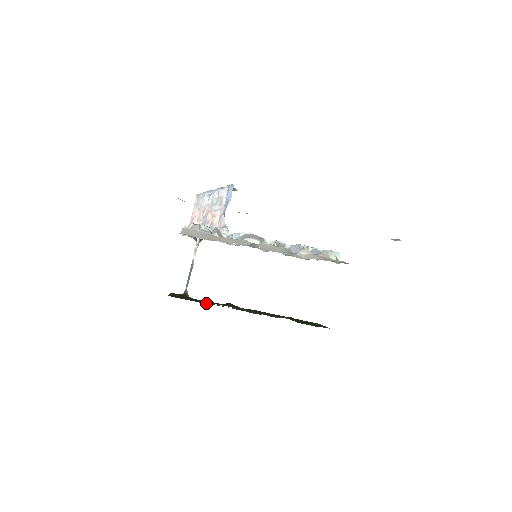
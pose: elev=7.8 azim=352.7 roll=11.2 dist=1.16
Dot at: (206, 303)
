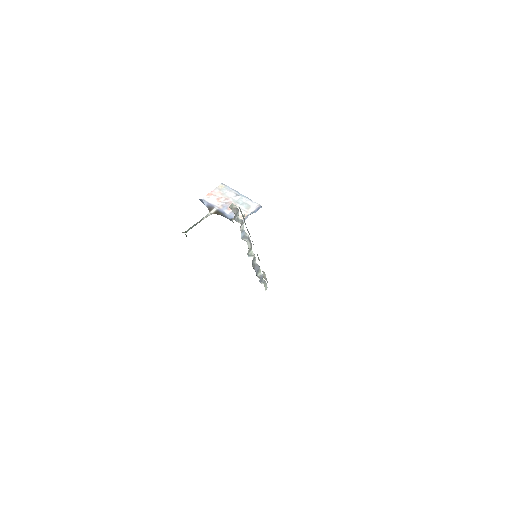
Dot at: occluded
